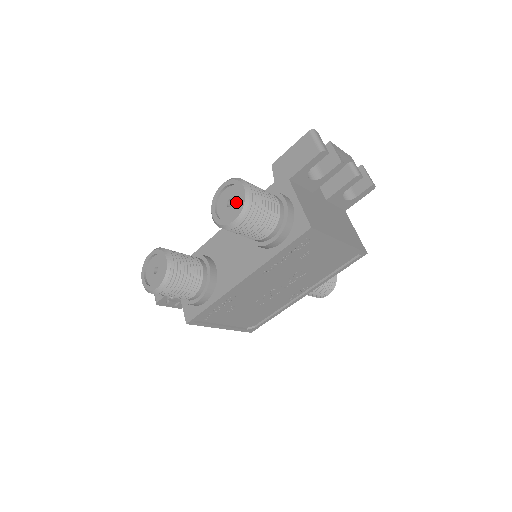
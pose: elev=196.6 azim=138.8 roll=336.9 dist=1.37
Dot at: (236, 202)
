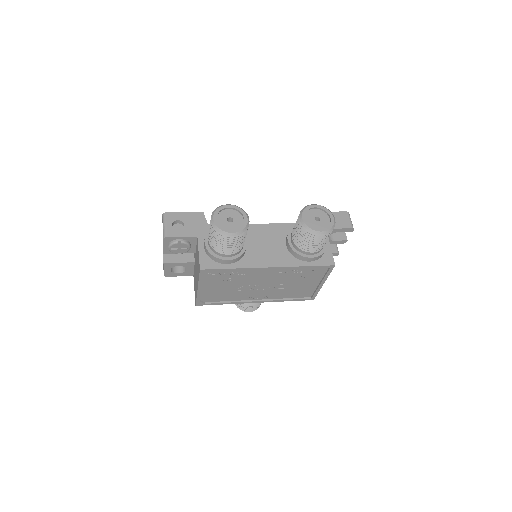
Dot at: (323, 222)
